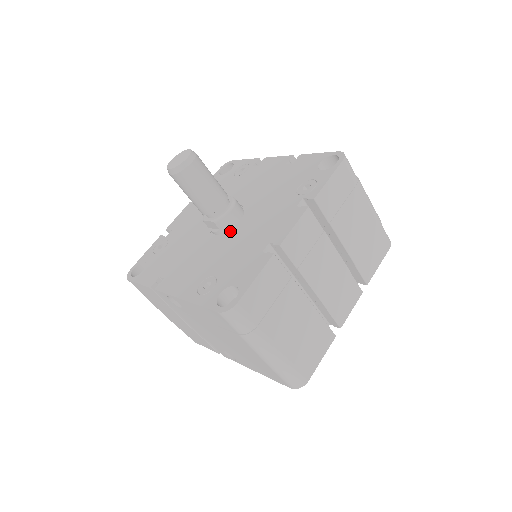
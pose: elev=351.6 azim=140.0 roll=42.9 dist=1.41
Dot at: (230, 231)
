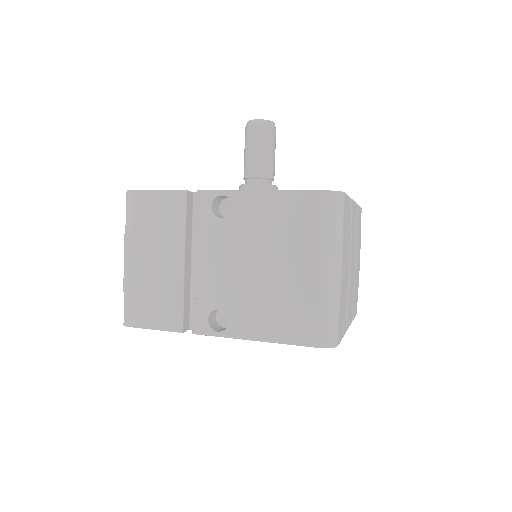
Dot at: occluded
